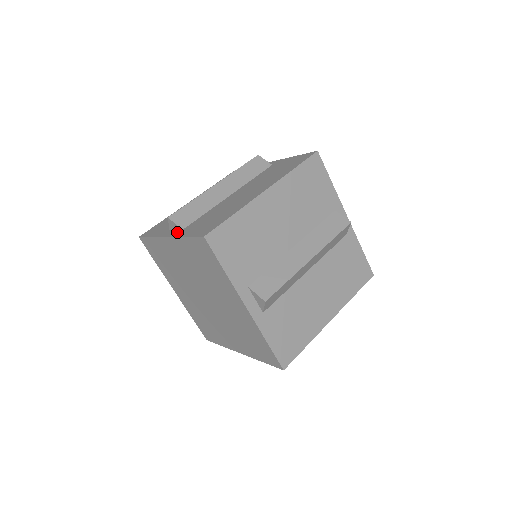
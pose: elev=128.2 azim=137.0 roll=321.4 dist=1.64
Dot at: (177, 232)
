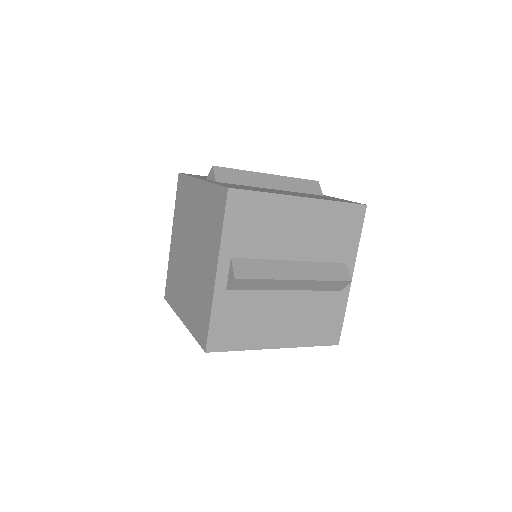
Dot at: occluded
